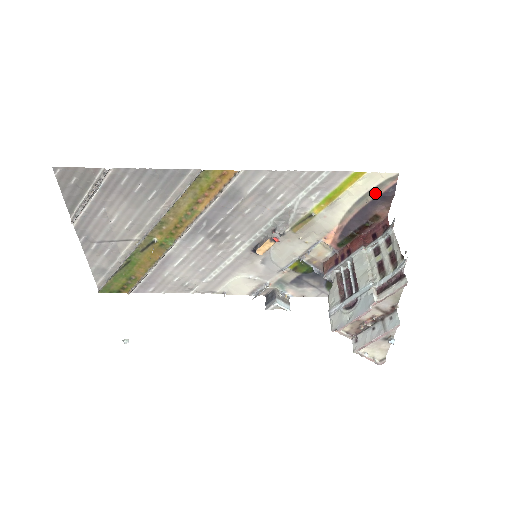
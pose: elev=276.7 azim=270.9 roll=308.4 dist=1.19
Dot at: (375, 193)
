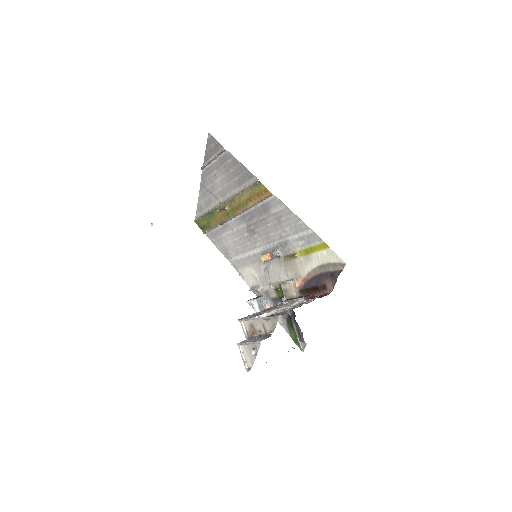
Dot at: (331, 268)
